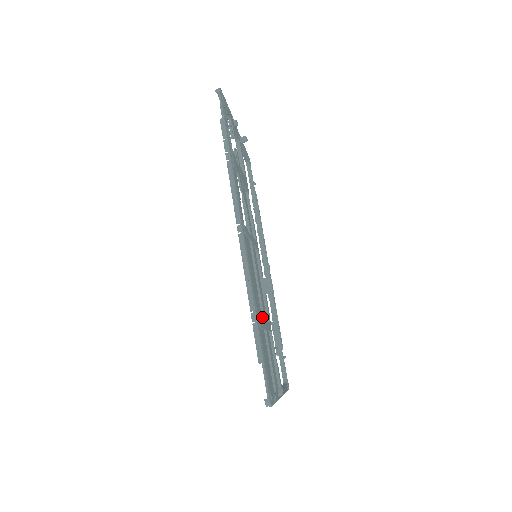
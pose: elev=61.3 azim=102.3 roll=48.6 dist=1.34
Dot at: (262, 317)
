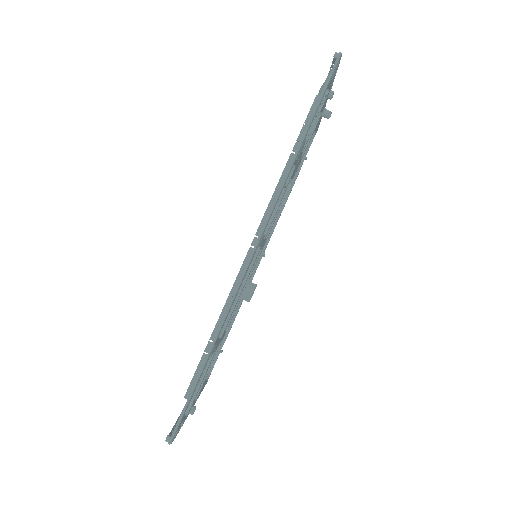
Dot at: (220, 333)
